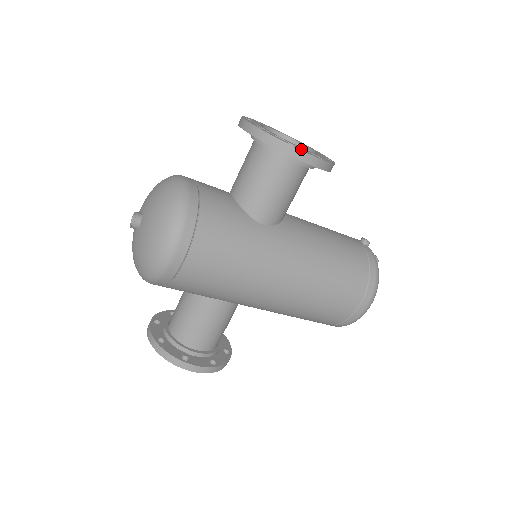
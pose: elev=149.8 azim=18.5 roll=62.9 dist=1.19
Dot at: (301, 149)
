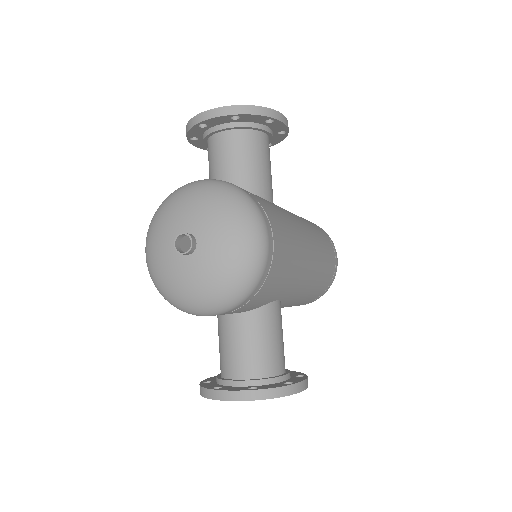
Dot at: occluded
